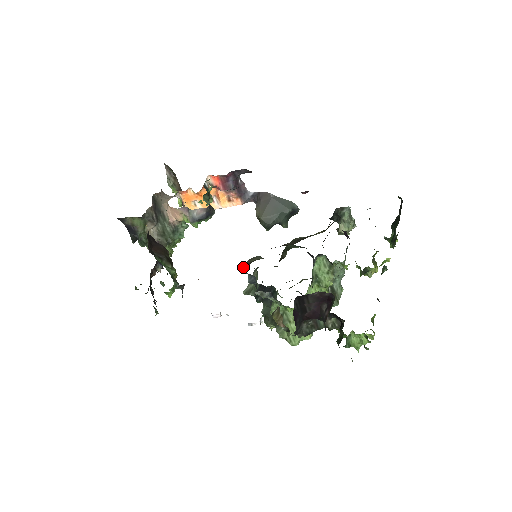
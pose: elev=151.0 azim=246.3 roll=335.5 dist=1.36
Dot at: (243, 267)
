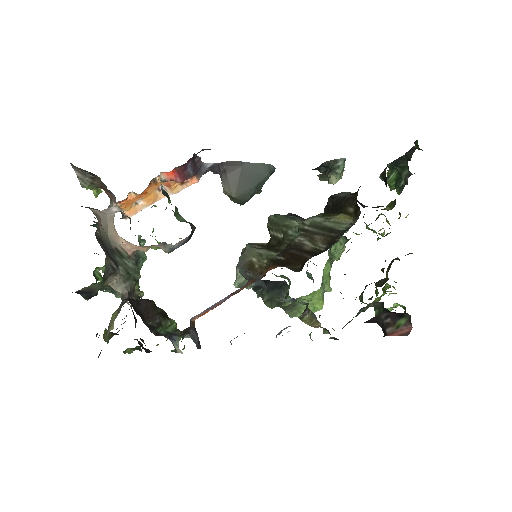
Dot at: (244, 273)
